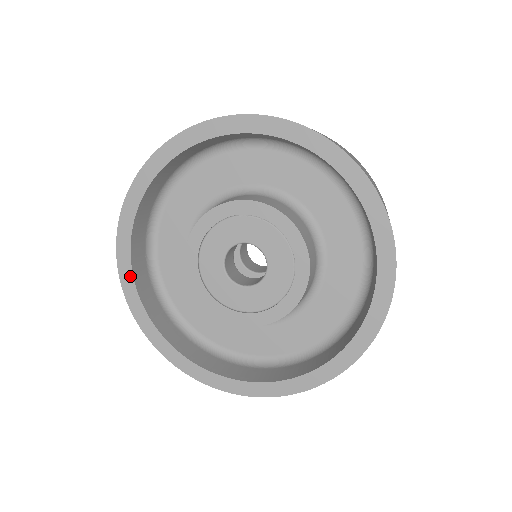
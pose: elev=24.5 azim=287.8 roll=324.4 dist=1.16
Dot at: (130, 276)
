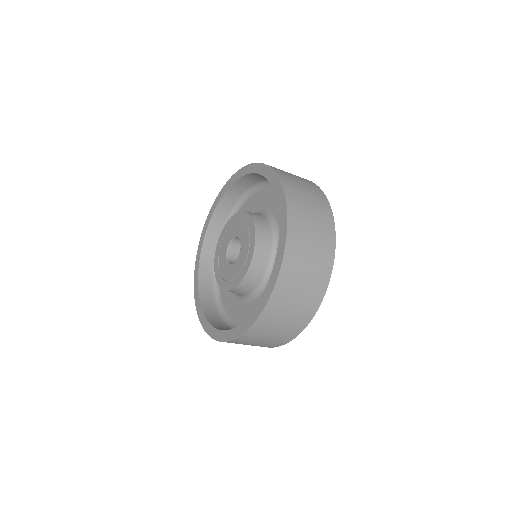
Dot at: (200, 250)
